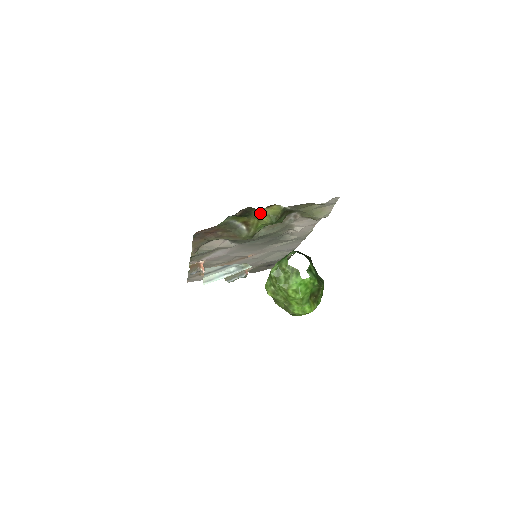
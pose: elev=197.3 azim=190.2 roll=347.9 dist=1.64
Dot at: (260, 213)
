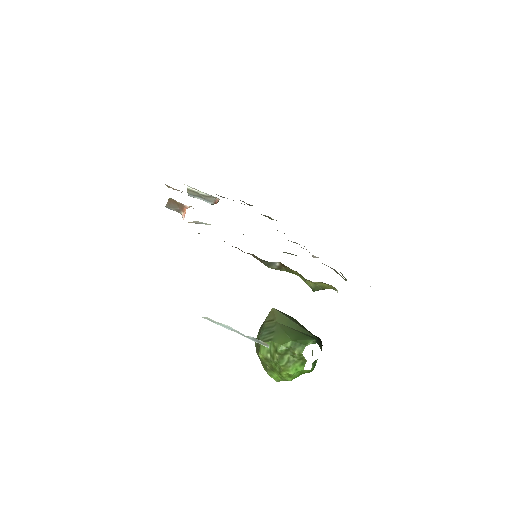
Dot at: occluded
